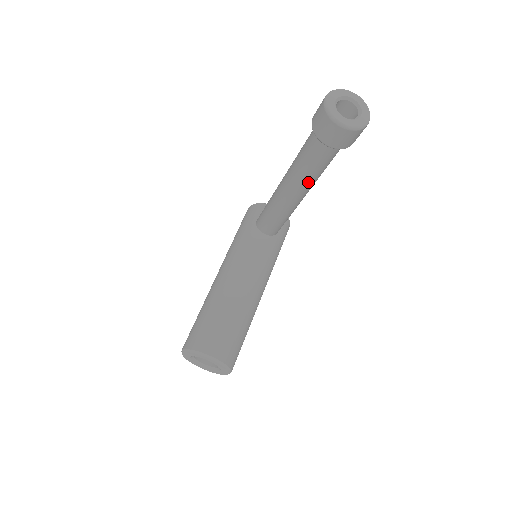
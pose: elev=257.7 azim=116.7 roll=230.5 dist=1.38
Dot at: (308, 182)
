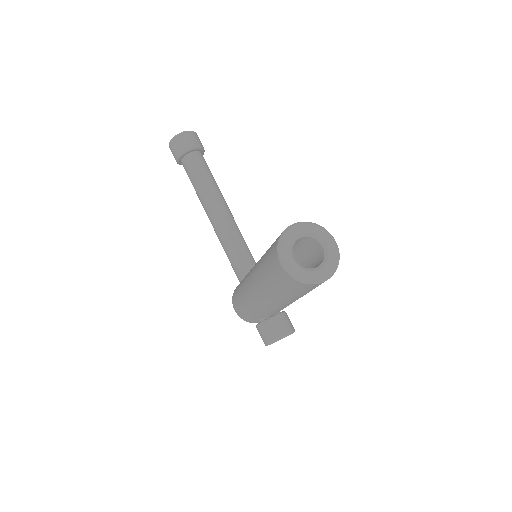
Dot at: (216, 190)
